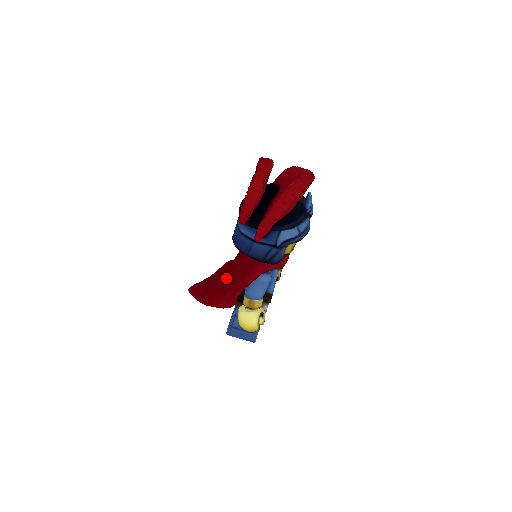
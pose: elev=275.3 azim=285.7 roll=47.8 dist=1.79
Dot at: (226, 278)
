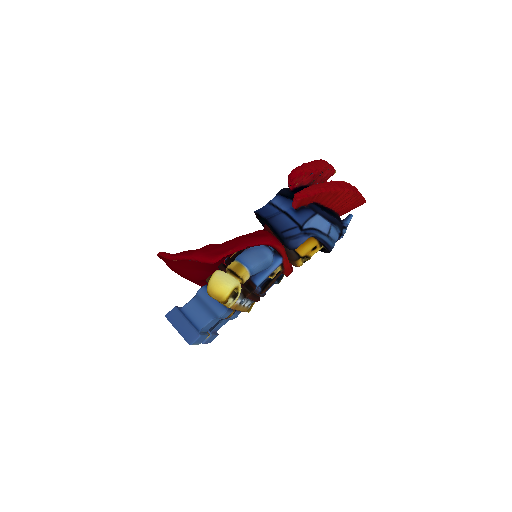
Dot at: occluded
